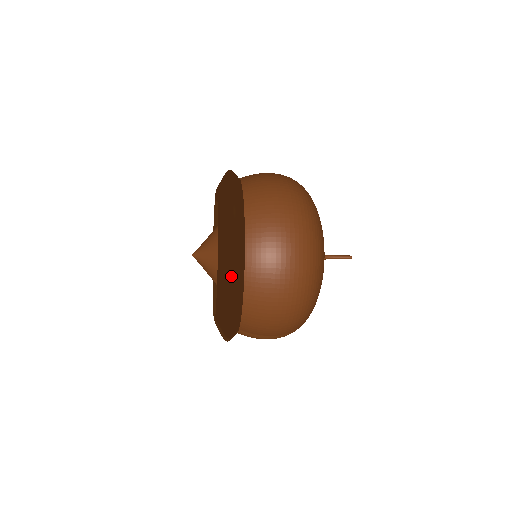
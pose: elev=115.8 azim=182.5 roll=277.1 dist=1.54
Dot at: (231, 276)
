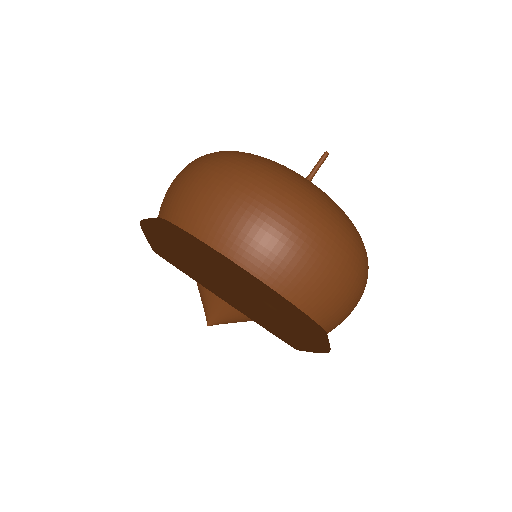
Dot at: (319, 347)
